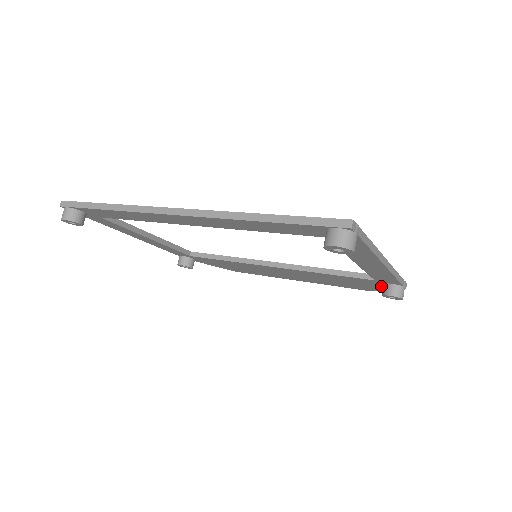
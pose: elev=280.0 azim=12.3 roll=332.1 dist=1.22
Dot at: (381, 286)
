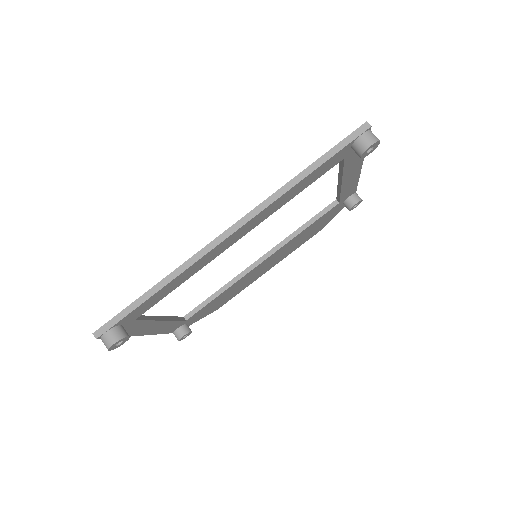
Dot at: (338, 209)
